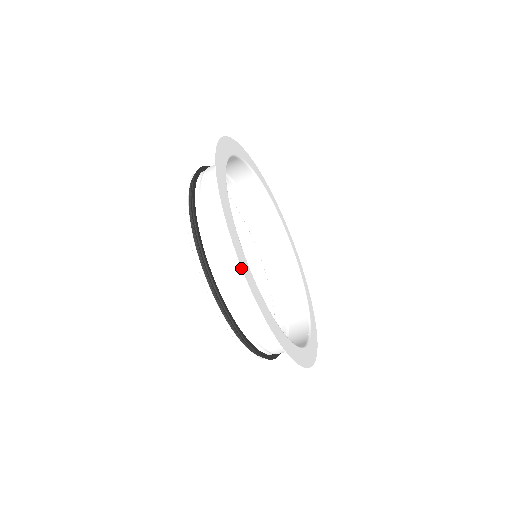
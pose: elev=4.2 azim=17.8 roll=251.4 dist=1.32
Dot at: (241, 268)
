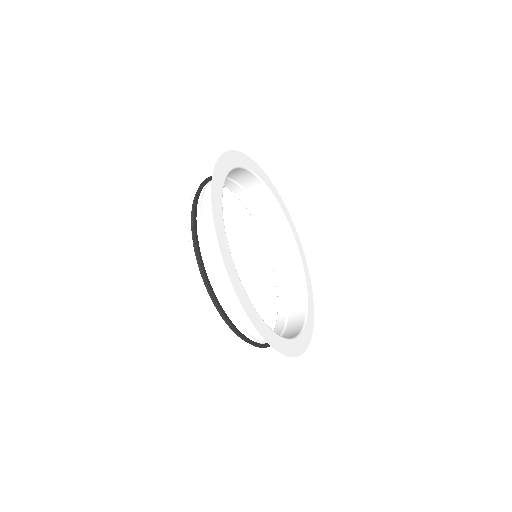
Dot at: occluded
